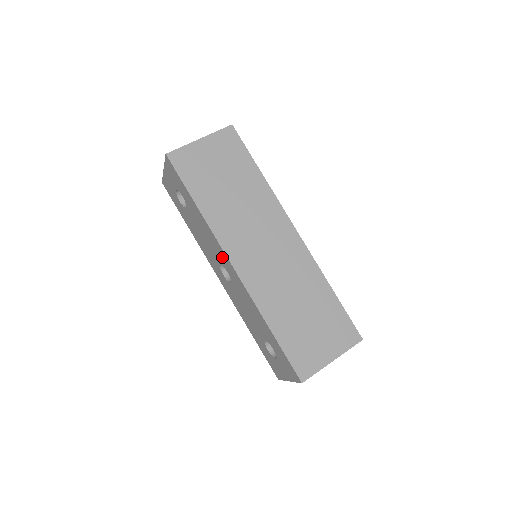
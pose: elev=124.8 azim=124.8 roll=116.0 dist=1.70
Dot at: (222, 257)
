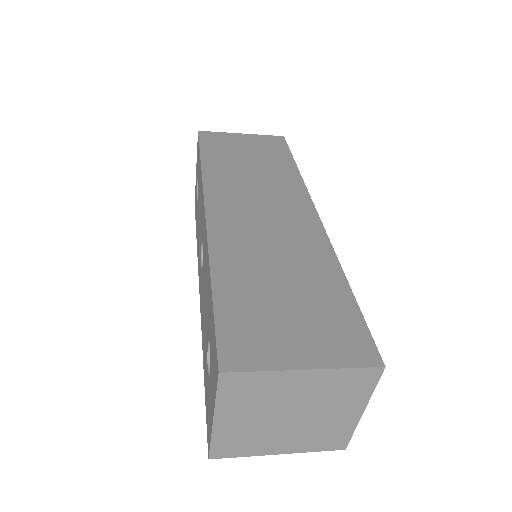
Dot at: (202, 217)
